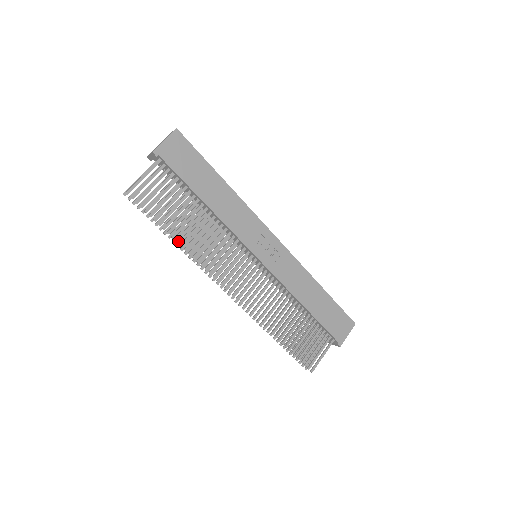
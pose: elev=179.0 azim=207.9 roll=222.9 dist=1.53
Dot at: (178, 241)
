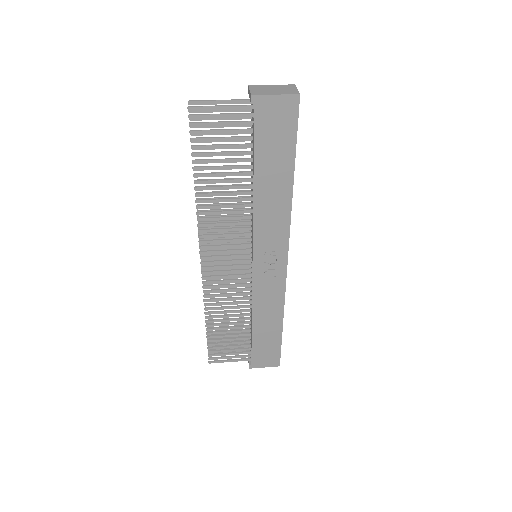
Dot at: (197, 189)
